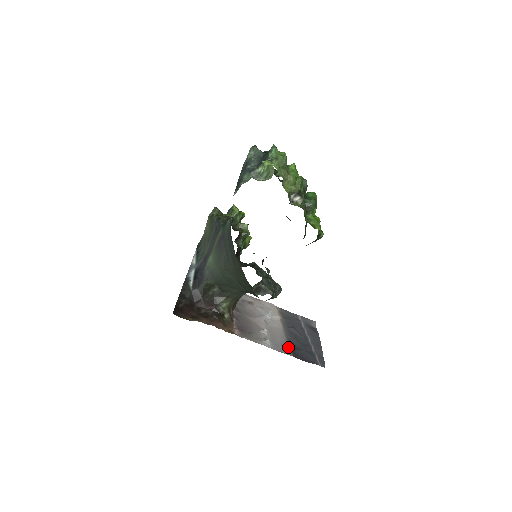
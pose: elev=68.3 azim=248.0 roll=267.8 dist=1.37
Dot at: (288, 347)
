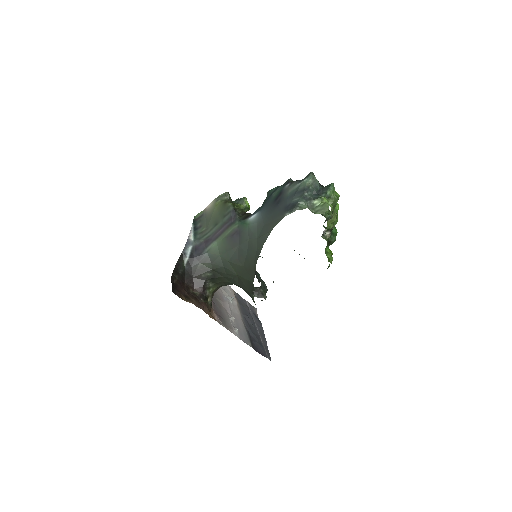
Dot at: (248, 337)
